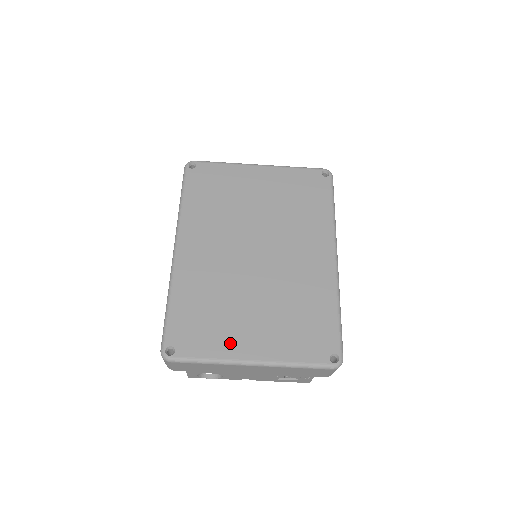
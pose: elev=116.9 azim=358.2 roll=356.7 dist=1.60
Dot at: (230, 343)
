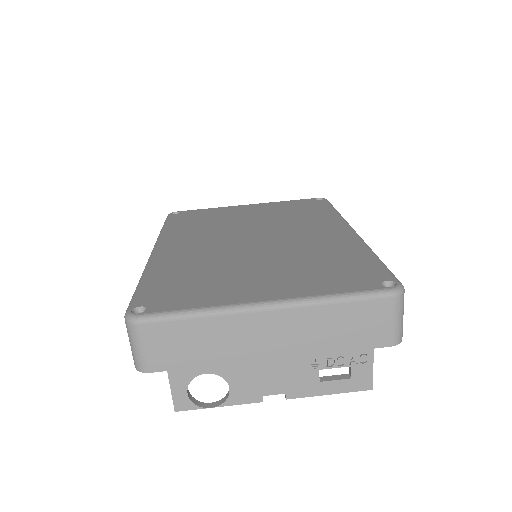
Dot at: (229, 293)
